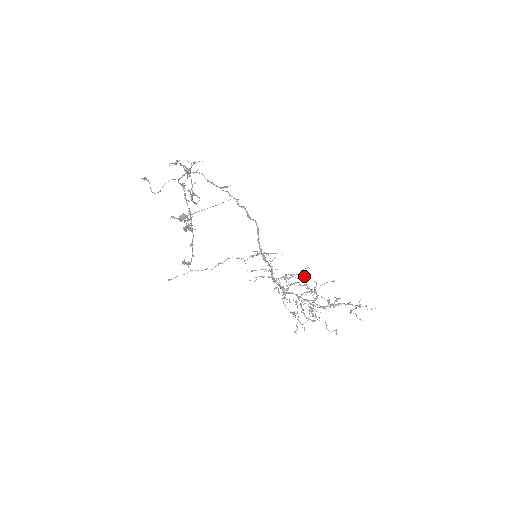
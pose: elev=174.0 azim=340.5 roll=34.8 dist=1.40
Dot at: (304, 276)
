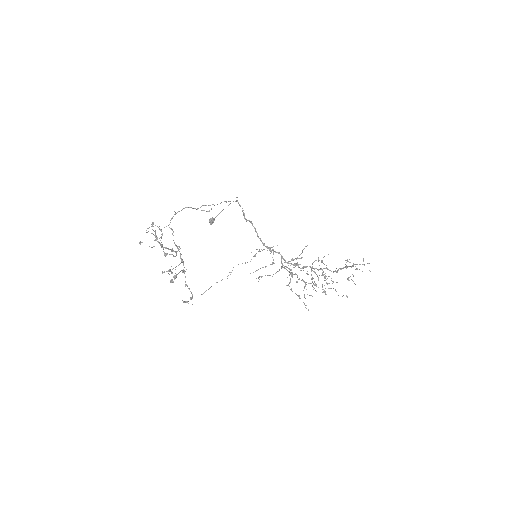
Dot at: occluded
